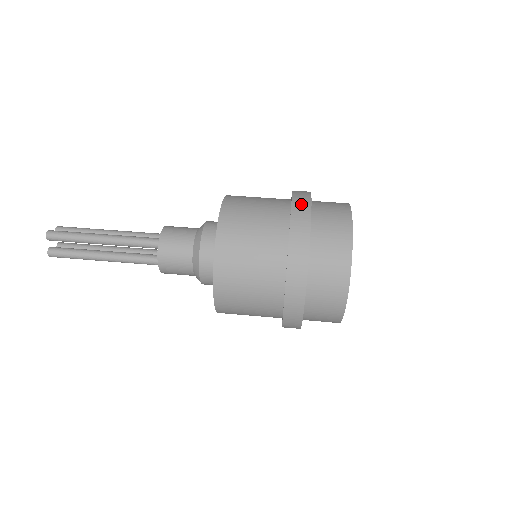
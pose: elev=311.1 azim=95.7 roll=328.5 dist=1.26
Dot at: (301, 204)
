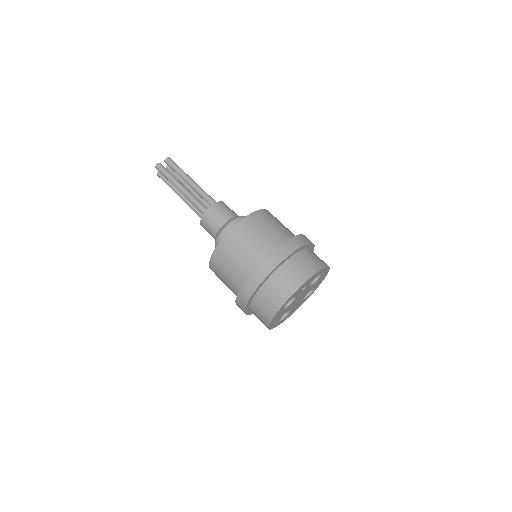
Dot at: (265, 268)
